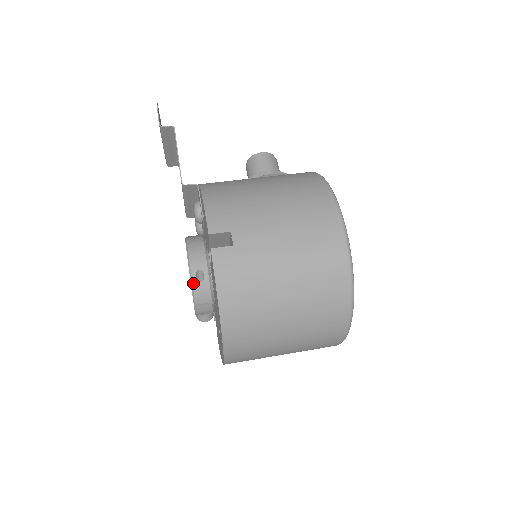
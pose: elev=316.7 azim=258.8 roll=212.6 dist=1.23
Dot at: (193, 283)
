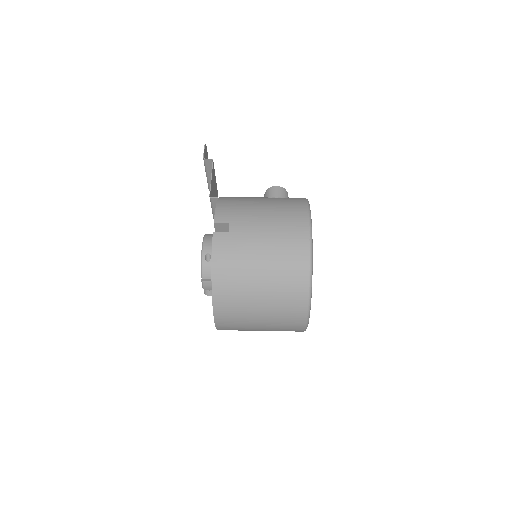
Dot at: (202, 262)
